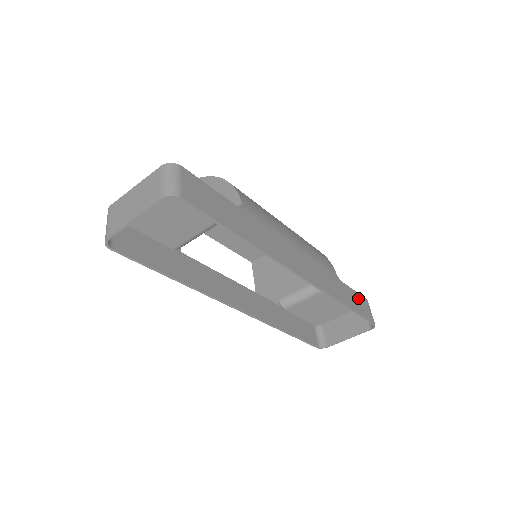
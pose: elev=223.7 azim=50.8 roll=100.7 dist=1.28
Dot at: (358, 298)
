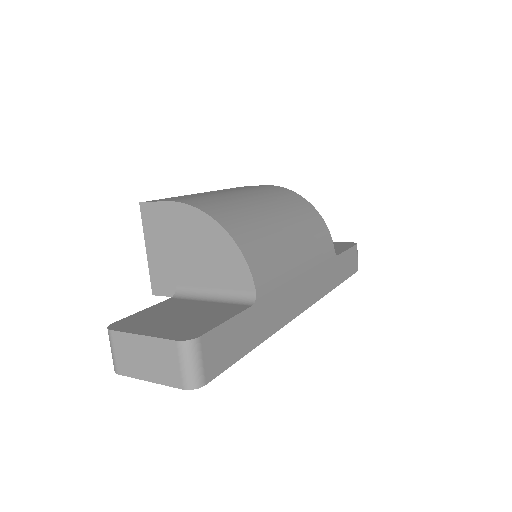
Dot at: (349, 256)
